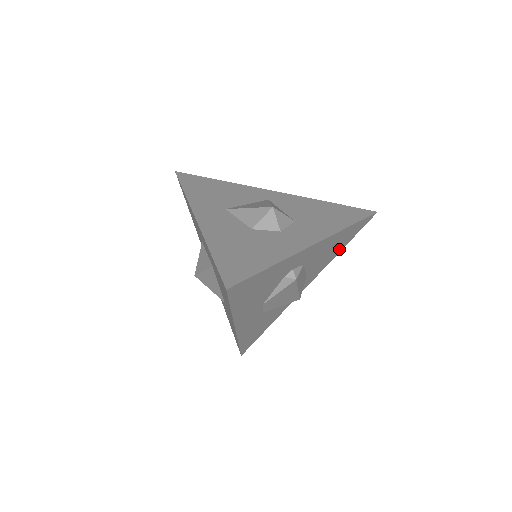
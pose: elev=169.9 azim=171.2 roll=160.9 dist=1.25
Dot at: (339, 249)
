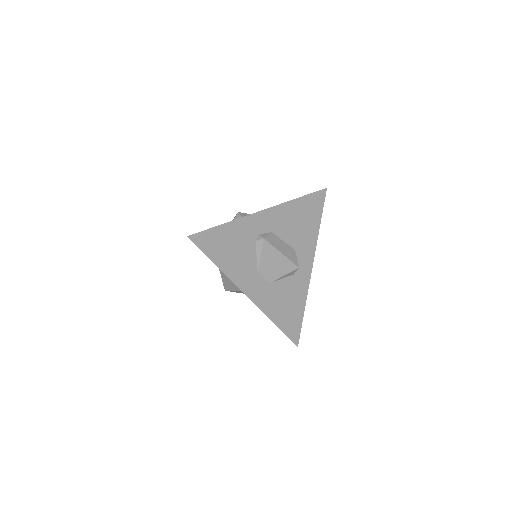
Dot at: (314, 225)
